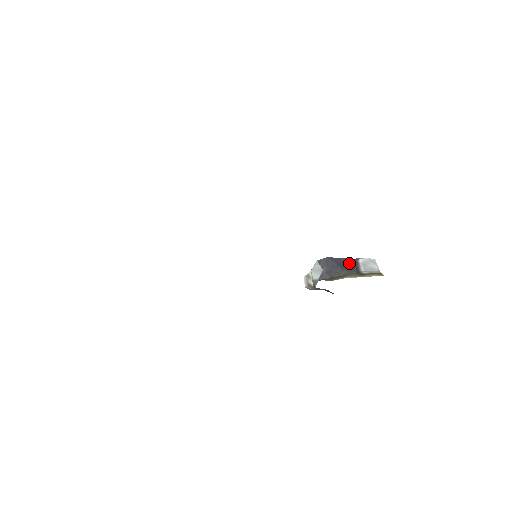
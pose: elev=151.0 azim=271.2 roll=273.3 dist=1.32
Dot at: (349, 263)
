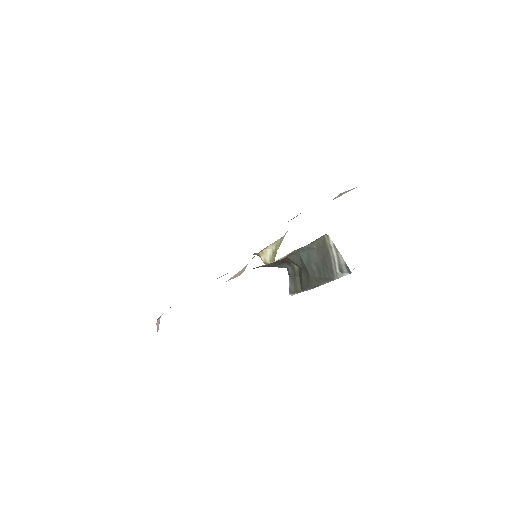
Dot at: occluded
